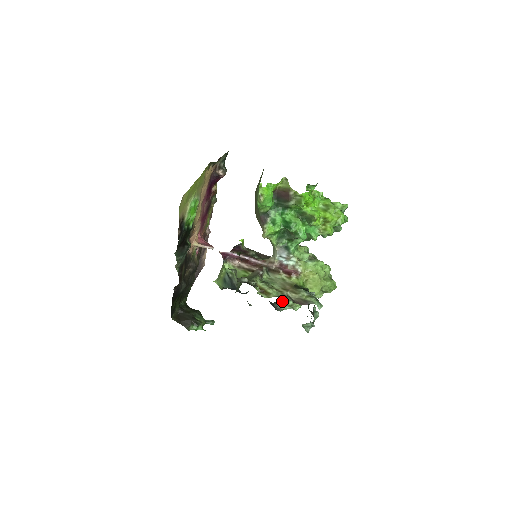
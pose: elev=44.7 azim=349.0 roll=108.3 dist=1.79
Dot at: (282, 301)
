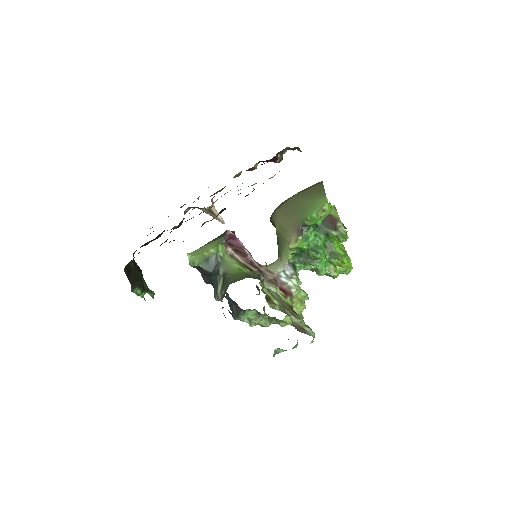
Dot at: (248, 312)
